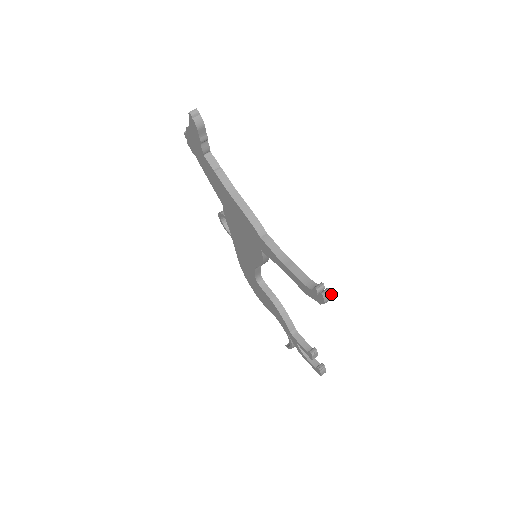
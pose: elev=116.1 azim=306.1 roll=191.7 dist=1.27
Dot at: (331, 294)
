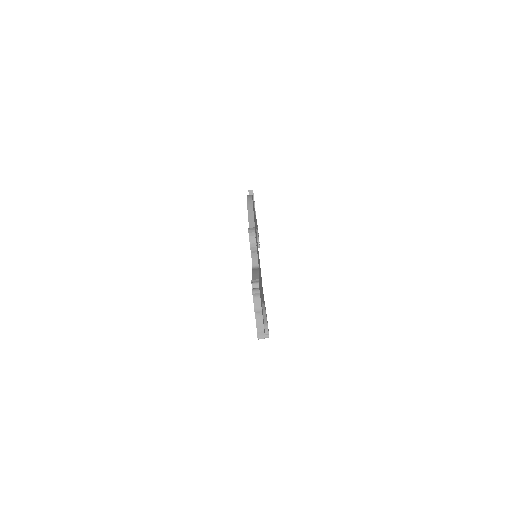
Dot at: occluded
